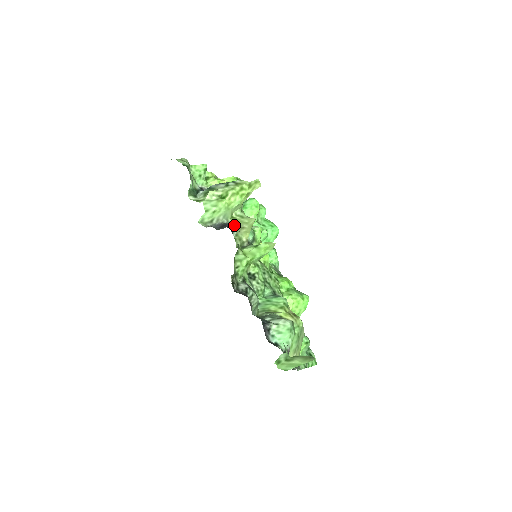
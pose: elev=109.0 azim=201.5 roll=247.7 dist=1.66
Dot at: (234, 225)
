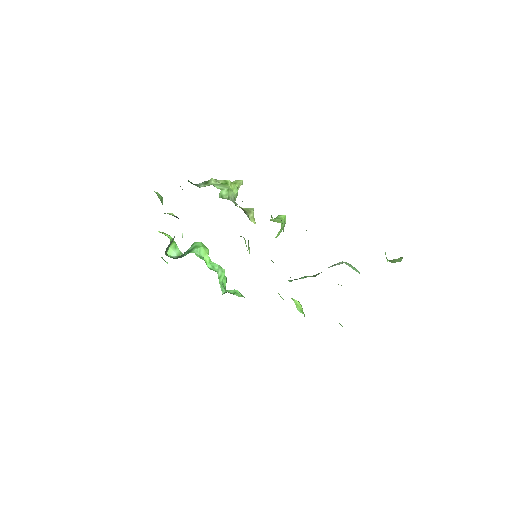
Dot at: (243, 209)
